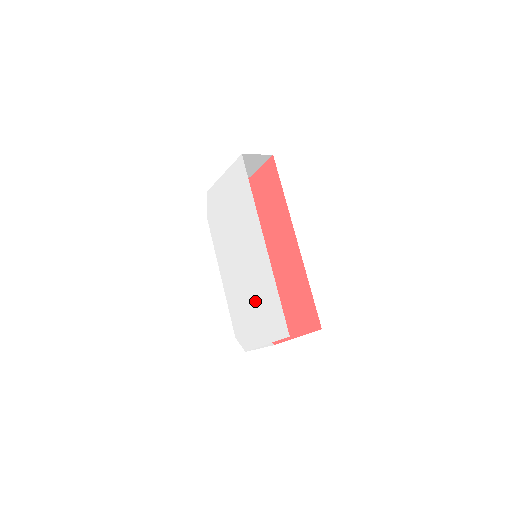
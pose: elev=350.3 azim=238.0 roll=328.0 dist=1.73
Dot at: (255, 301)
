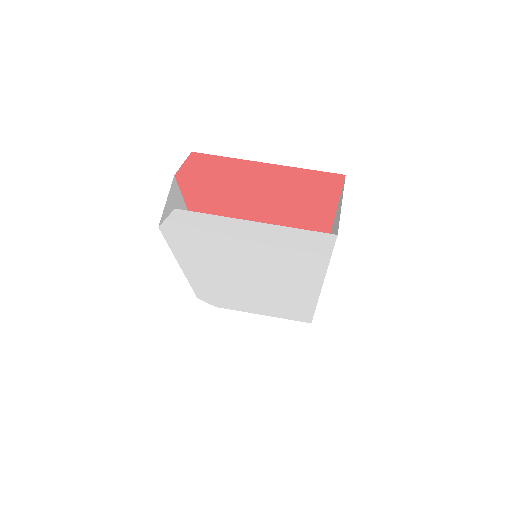
Dot at: (263, 301)
